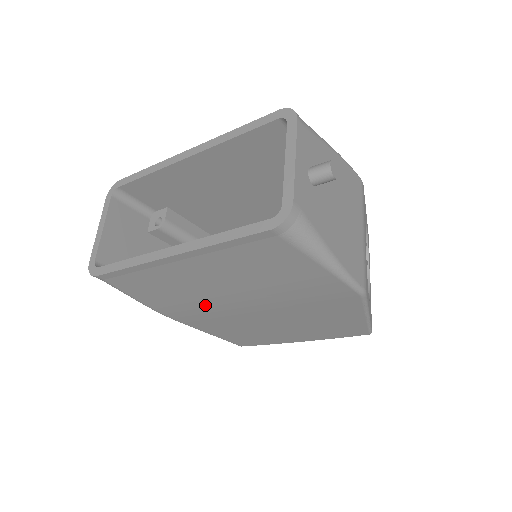
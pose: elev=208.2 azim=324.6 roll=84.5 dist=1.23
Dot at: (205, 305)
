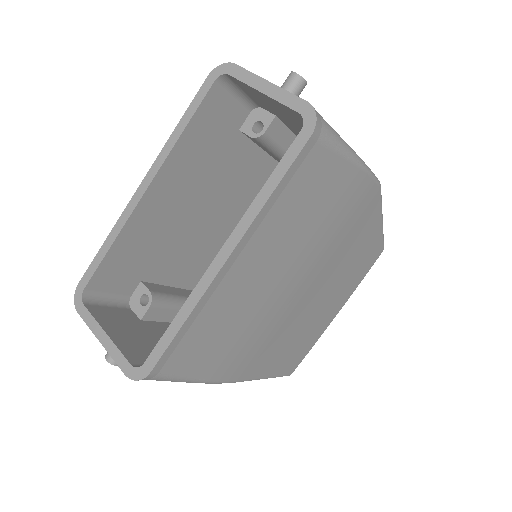
Dot at: (262, 322)
